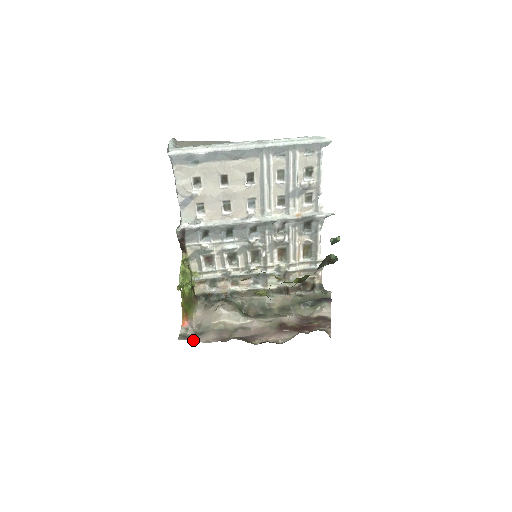
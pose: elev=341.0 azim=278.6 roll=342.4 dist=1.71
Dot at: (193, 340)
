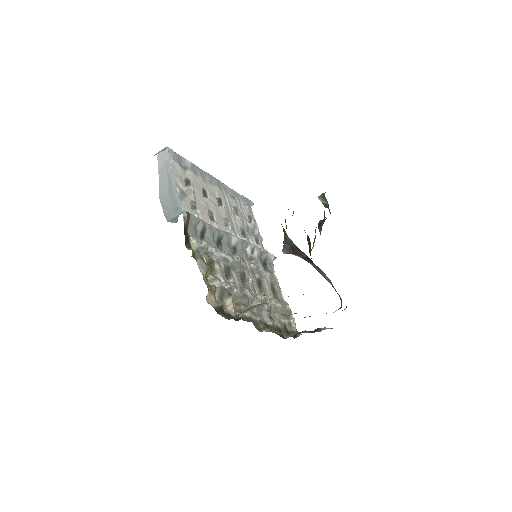
Dot at: occluded
